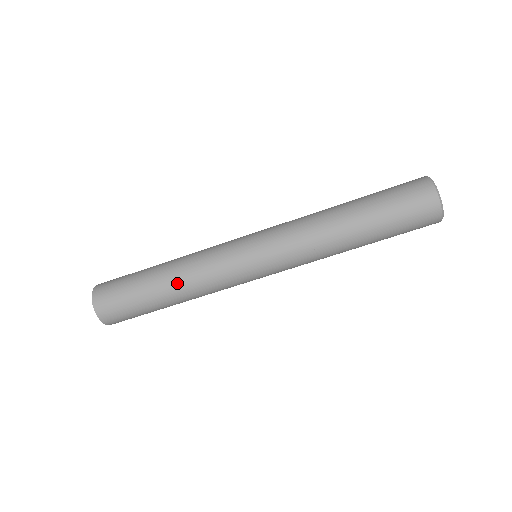
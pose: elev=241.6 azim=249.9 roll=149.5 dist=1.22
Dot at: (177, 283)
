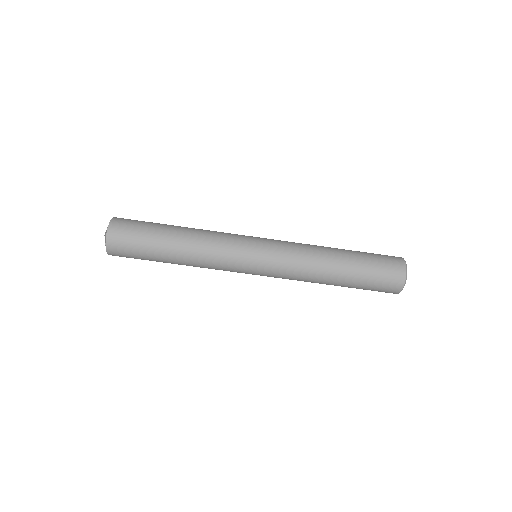
Dot at: (187, 253)
